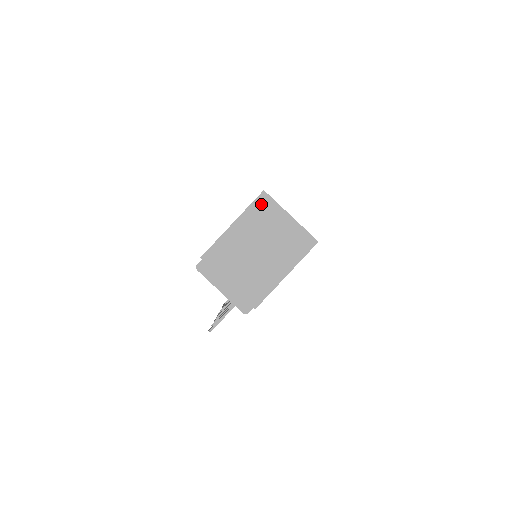
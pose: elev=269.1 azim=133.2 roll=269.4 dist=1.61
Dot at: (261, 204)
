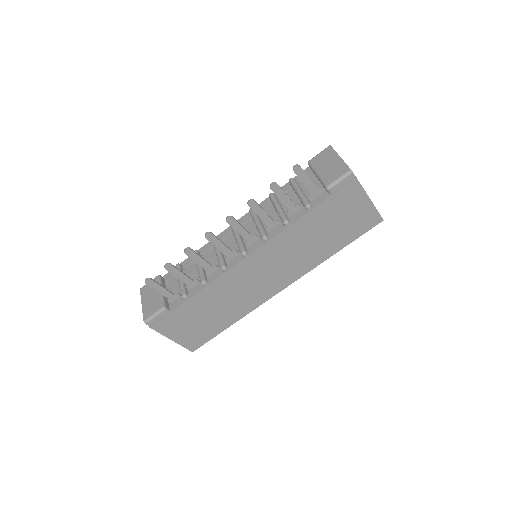
Dot at: occluded
